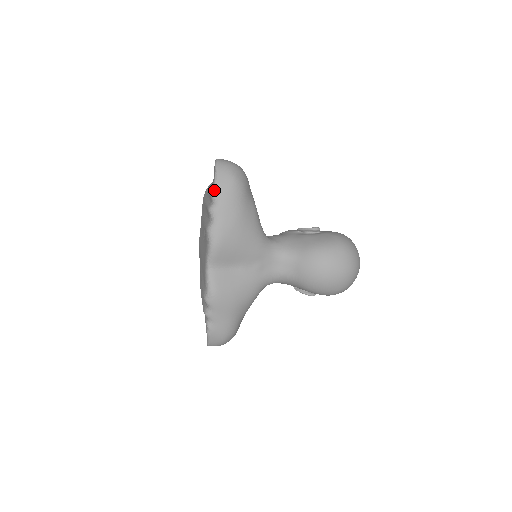
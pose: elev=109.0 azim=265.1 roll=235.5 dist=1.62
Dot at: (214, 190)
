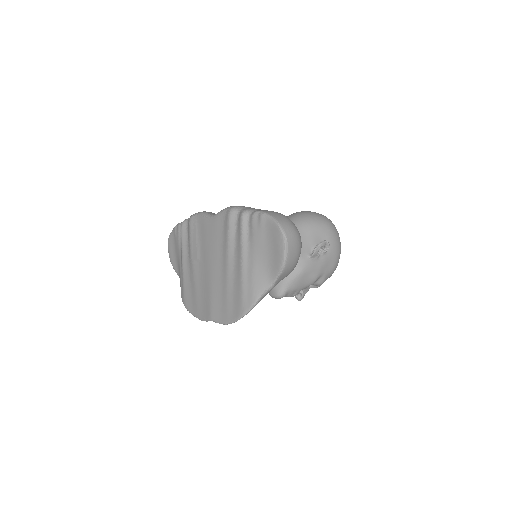
Dot at: (177, 225)
